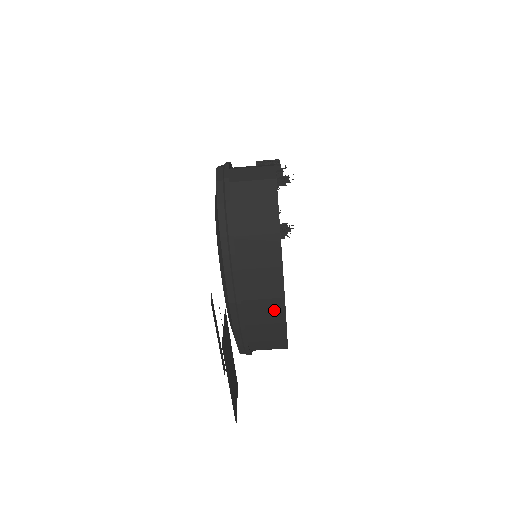
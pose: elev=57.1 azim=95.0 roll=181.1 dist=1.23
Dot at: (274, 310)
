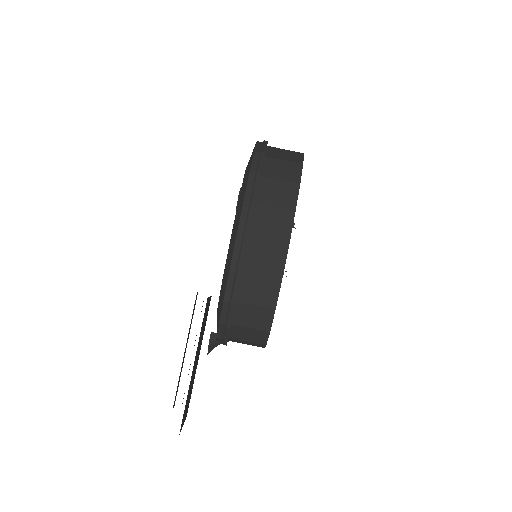
Dot at: (275, 259)
